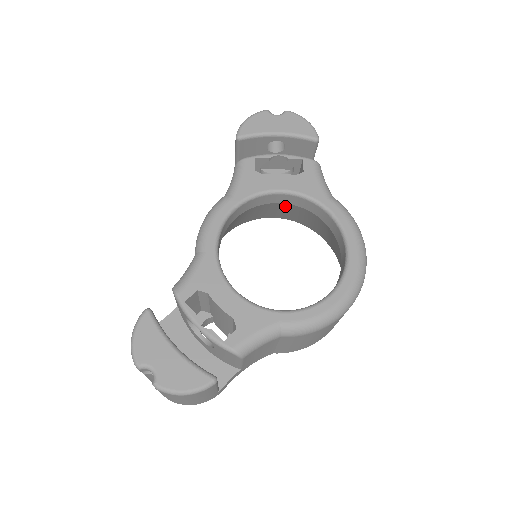
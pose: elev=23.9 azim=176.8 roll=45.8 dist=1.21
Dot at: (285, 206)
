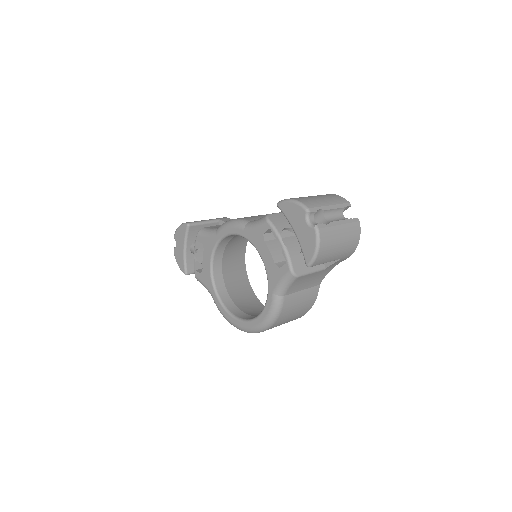
Dot at: occluded
